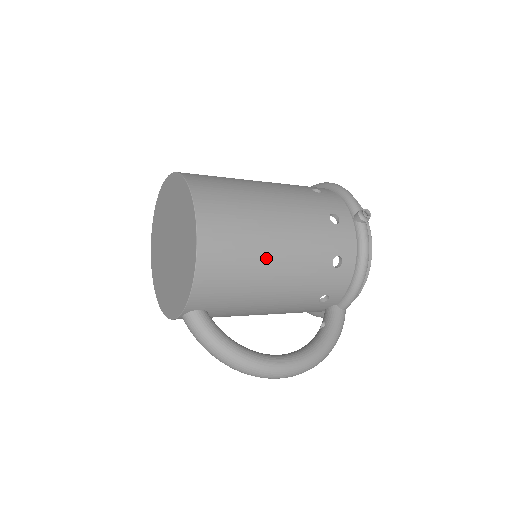
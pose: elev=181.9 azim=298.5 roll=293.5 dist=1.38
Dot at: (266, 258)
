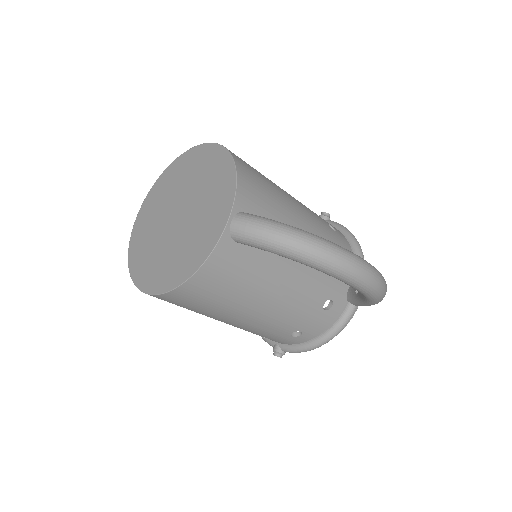
Dot at: (281, 190)
